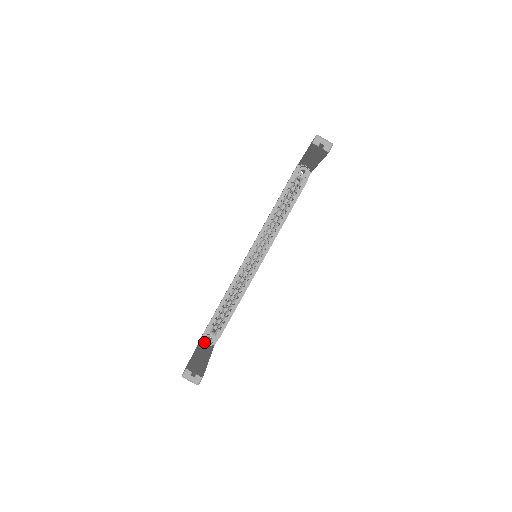
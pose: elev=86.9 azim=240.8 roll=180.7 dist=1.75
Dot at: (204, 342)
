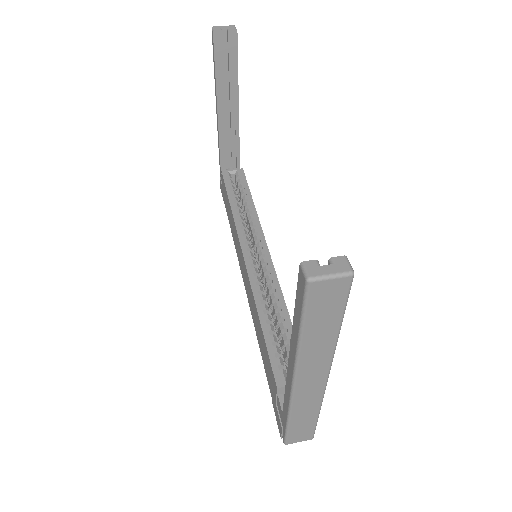
Dot at: occluded
